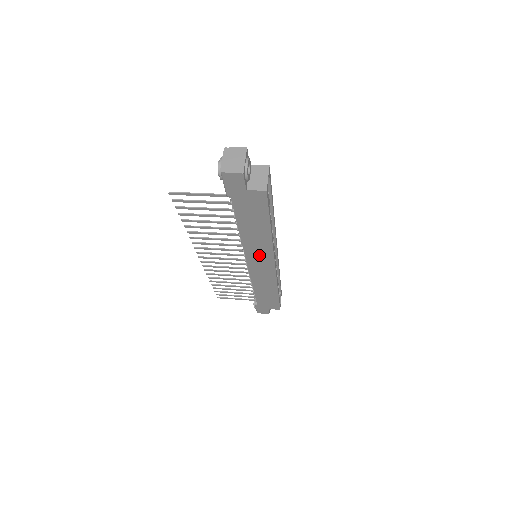
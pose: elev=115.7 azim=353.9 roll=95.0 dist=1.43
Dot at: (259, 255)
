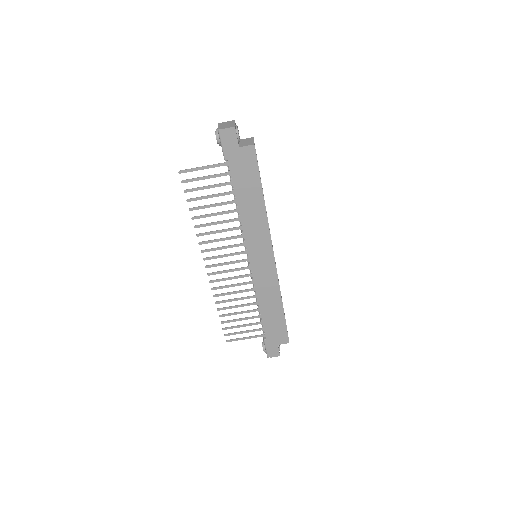
Dot at: (258, 243)
